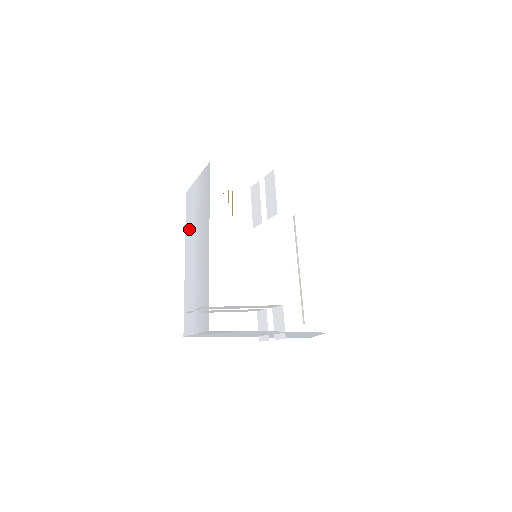
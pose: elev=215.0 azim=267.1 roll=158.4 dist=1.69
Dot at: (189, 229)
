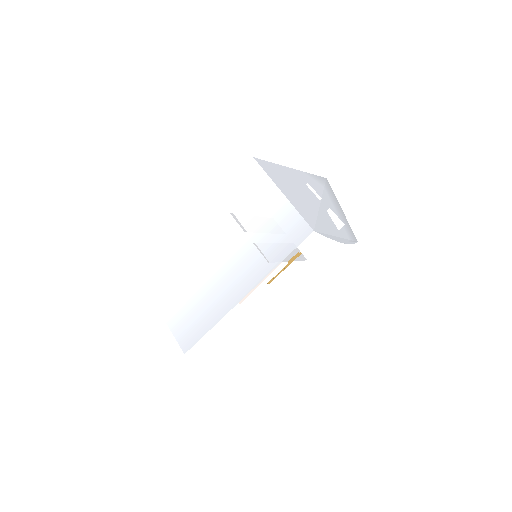
Dot at: (226, 211)
